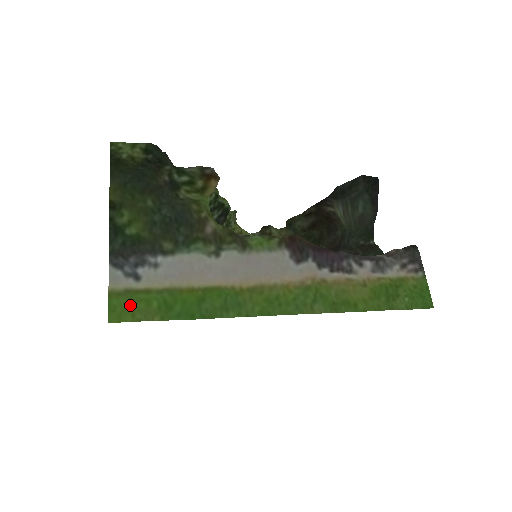
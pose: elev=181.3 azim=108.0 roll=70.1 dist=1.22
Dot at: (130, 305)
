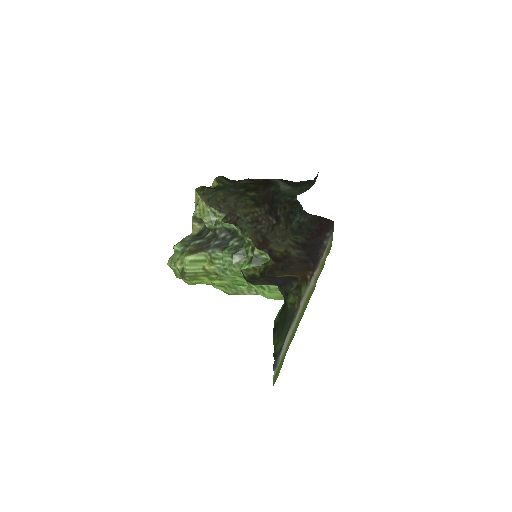
Dot at: (278, 373)
